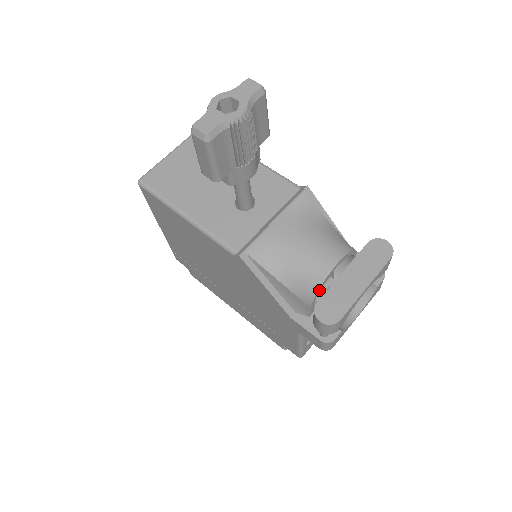
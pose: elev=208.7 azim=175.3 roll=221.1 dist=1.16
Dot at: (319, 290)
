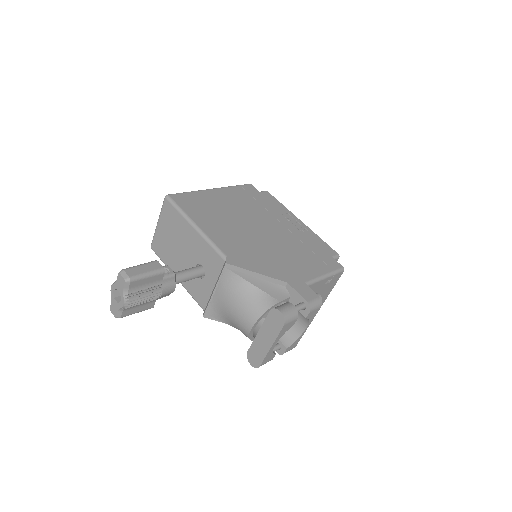
Dot at: (252, 338)
